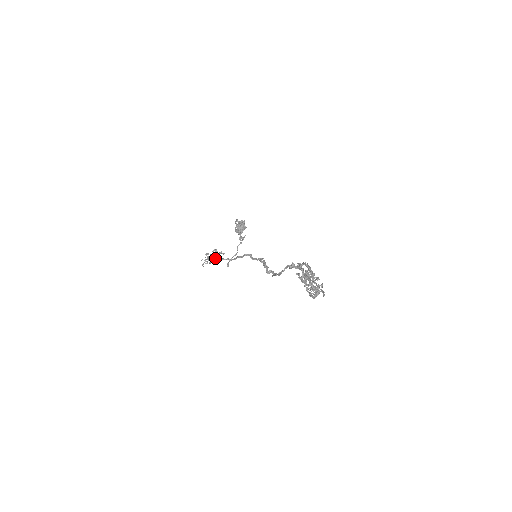
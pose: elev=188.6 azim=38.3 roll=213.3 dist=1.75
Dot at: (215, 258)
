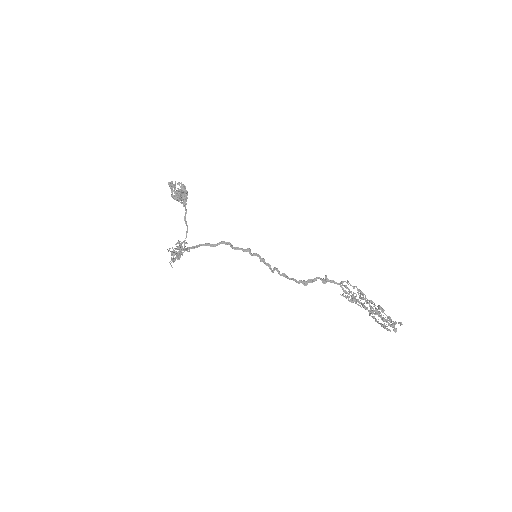
Dot at: occluded
